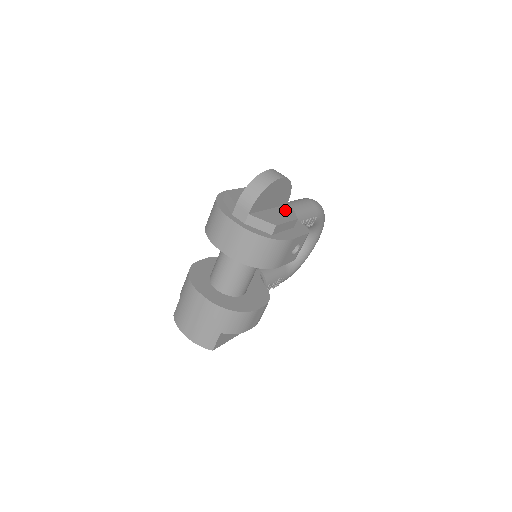
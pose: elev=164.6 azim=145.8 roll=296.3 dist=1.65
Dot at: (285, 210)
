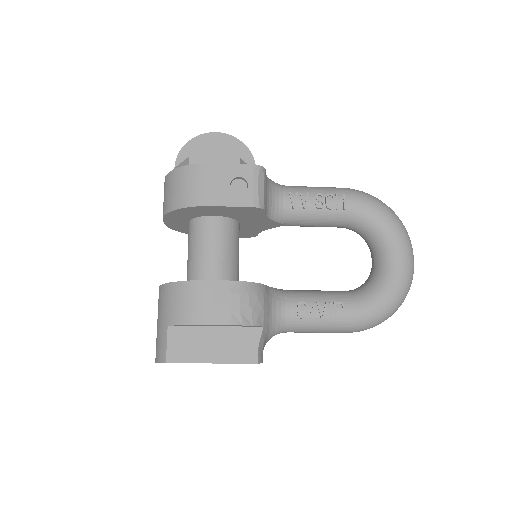
Dot at: occluded
